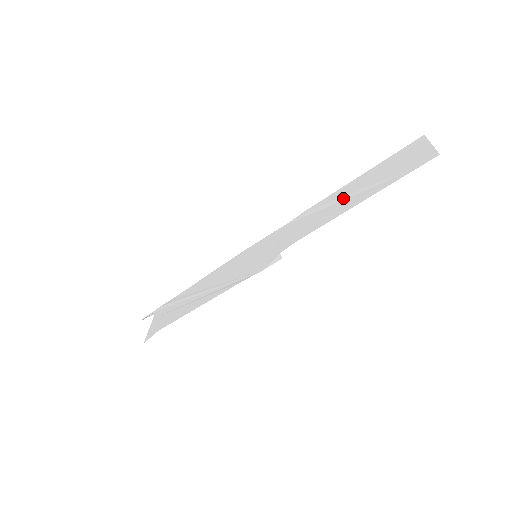
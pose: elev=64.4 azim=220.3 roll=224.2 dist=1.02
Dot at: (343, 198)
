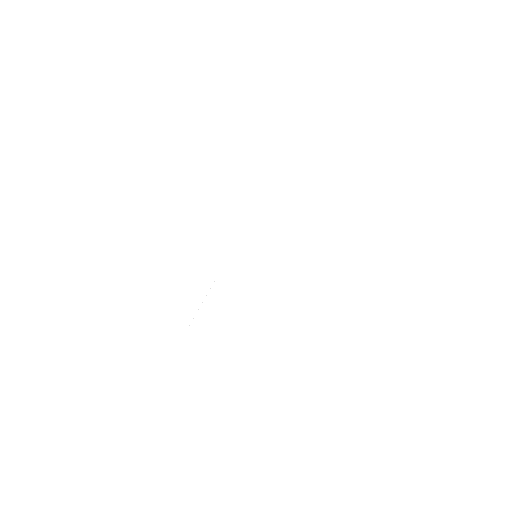
Dot at: occluded
